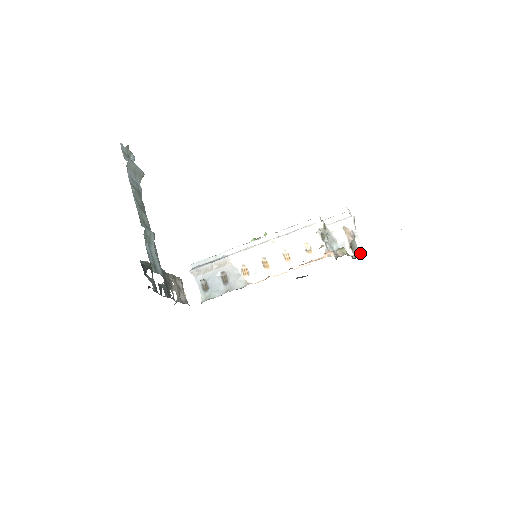
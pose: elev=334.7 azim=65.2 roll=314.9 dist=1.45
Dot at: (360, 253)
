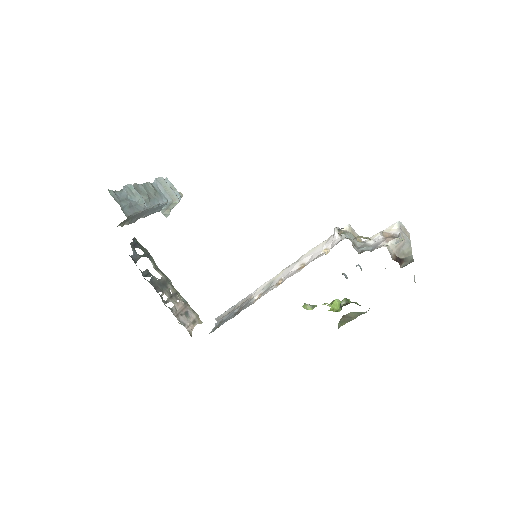
Dot at: occluded
